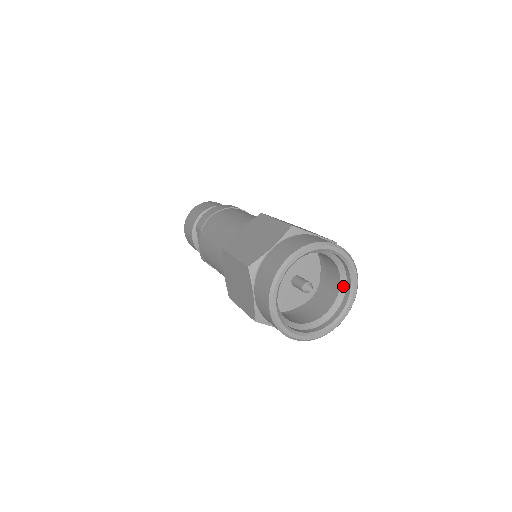
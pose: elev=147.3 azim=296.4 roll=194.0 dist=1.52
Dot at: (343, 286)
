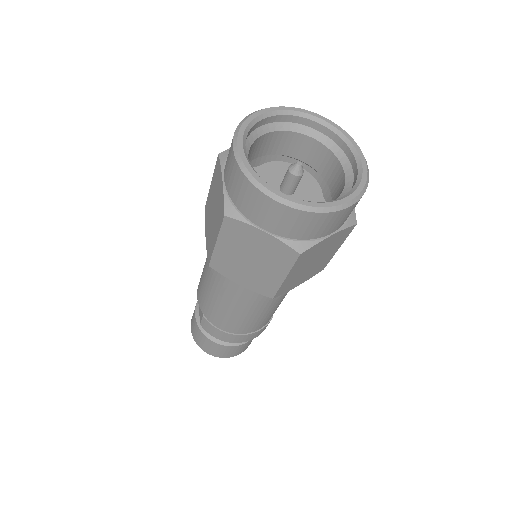
Dot at: (349, 177)
